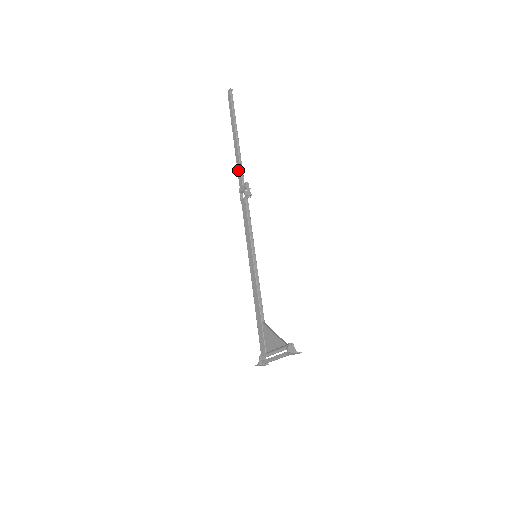
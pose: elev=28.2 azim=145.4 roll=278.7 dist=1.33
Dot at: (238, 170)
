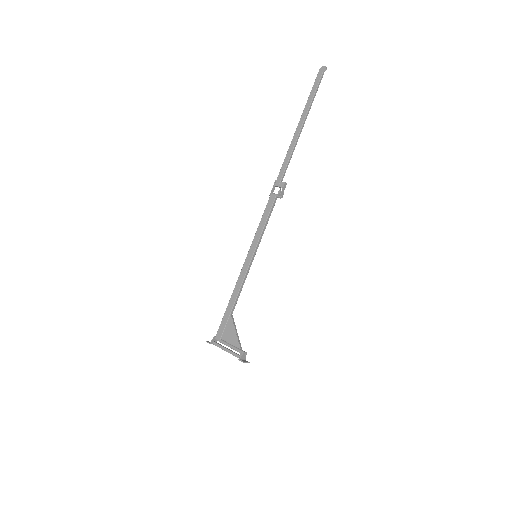
Dot at: (285, 162)
